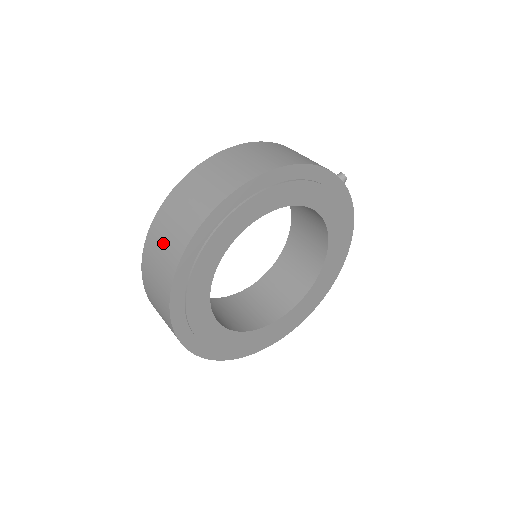
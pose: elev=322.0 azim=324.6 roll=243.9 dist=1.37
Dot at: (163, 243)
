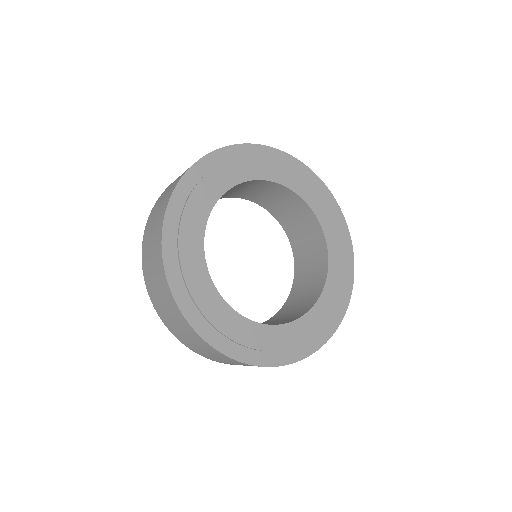
Dot at: occluded
